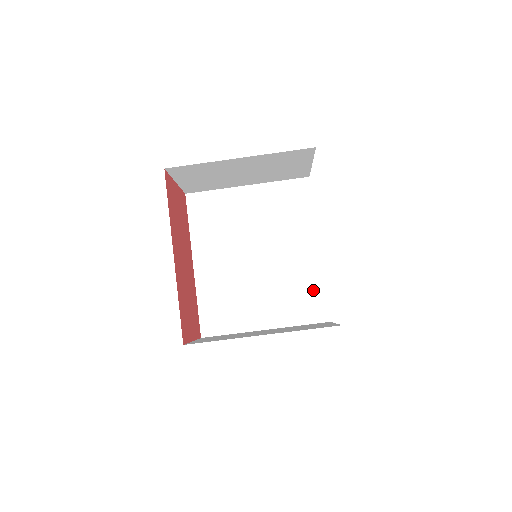
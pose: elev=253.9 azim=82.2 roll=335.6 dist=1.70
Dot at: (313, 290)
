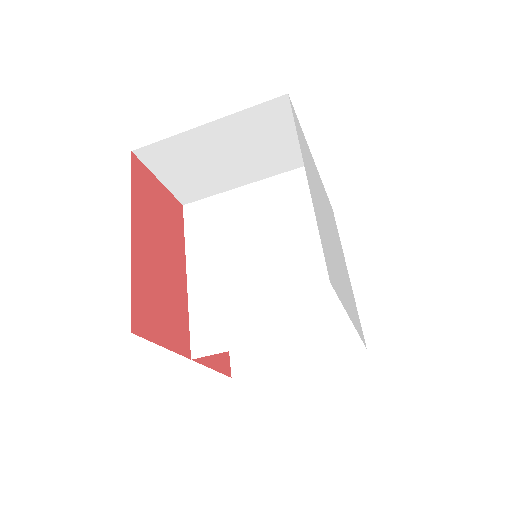
Dot at: (326, 286)
